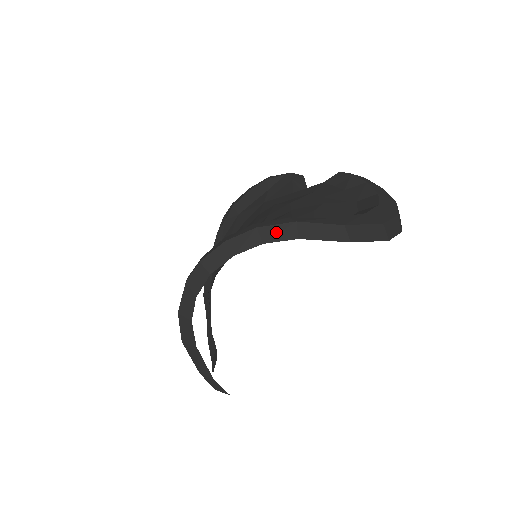
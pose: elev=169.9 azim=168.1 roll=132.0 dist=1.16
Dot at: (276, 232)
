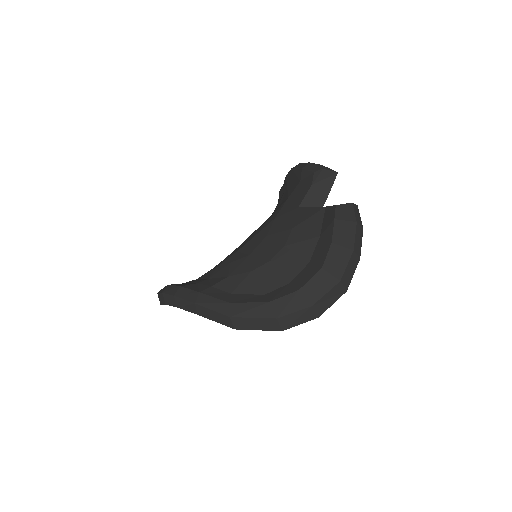
Dot at: (184, 304)
